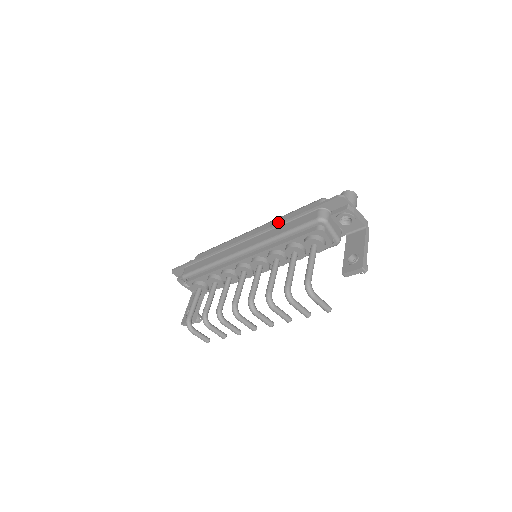
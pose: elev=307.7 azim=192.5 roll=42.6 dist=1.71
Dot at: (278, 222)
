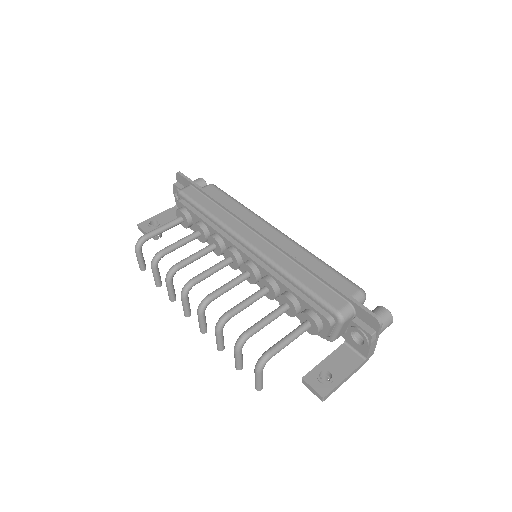
Dot at: (305, 263)
